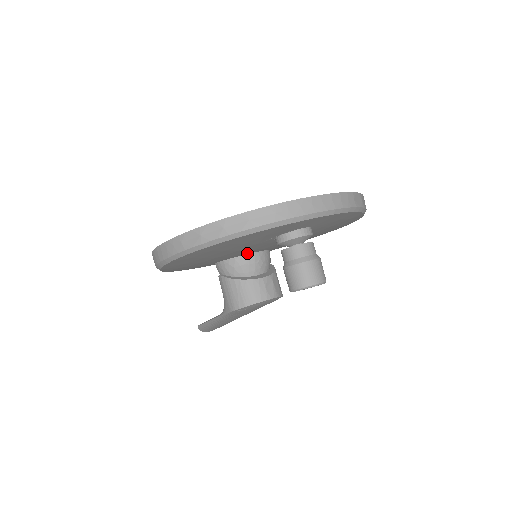
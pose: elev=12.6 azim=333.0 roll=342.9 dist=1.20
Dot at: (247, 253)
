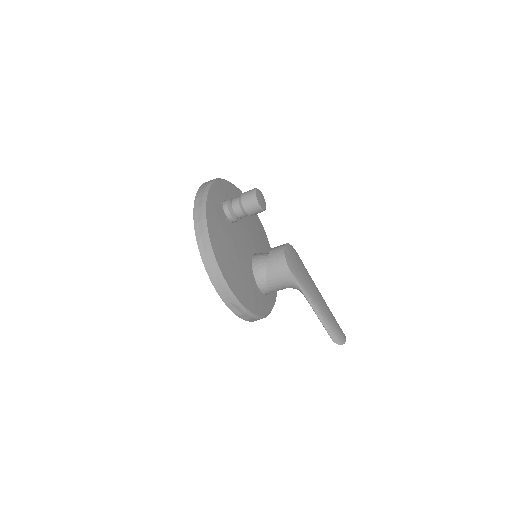
Dot at: (250, 257)
